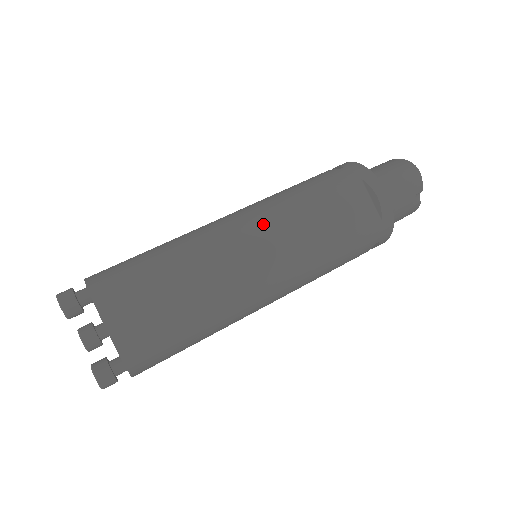
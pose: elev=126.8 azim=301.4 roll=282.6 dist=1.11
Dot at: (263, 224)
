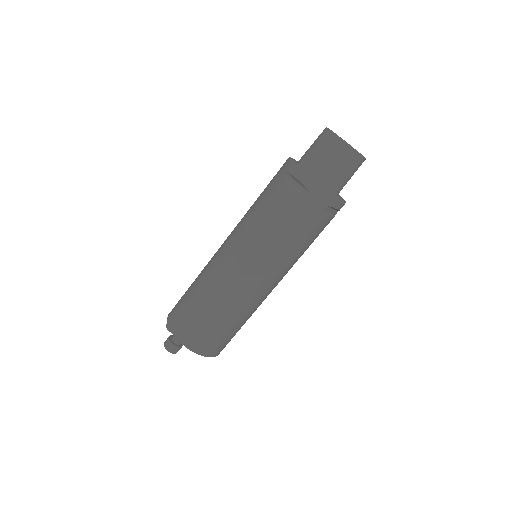
Dot at: (271, 273)
